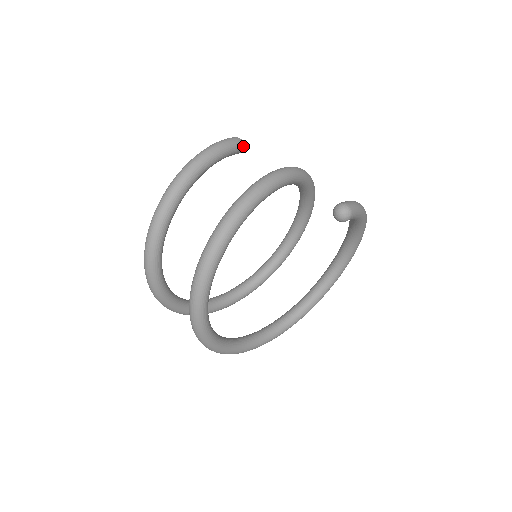
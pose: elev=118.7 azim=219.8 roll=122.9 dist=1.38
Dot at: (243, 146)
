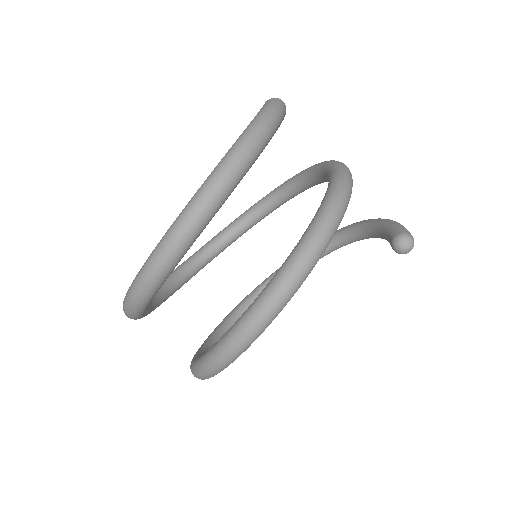
Dot at: occluded
